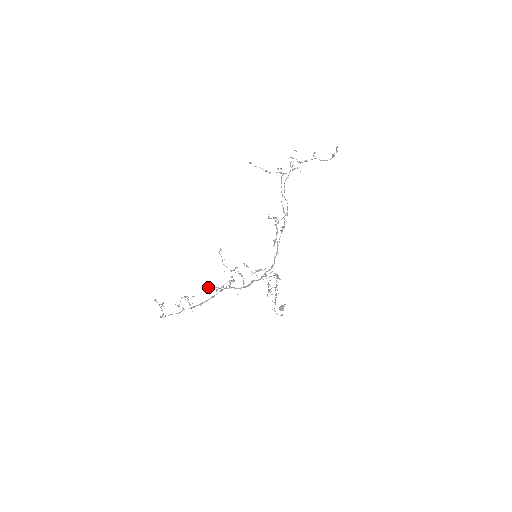
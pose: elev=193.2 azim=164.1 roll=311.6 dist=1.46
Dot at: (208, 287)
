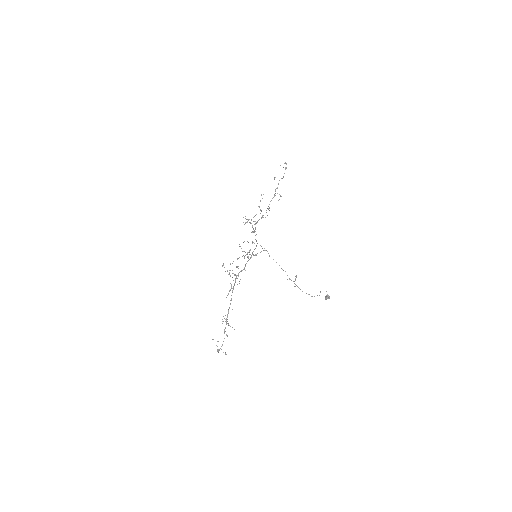
Dot at: occluded
